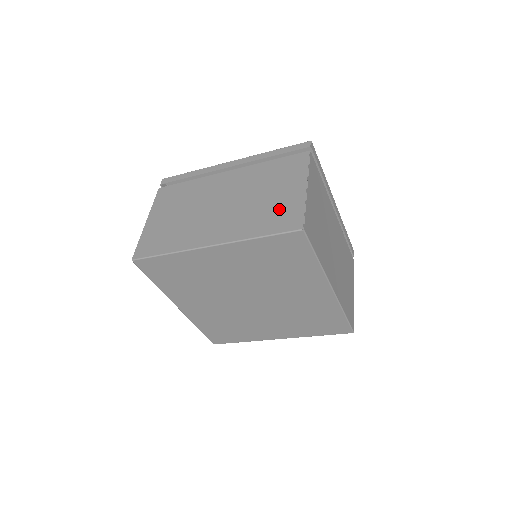
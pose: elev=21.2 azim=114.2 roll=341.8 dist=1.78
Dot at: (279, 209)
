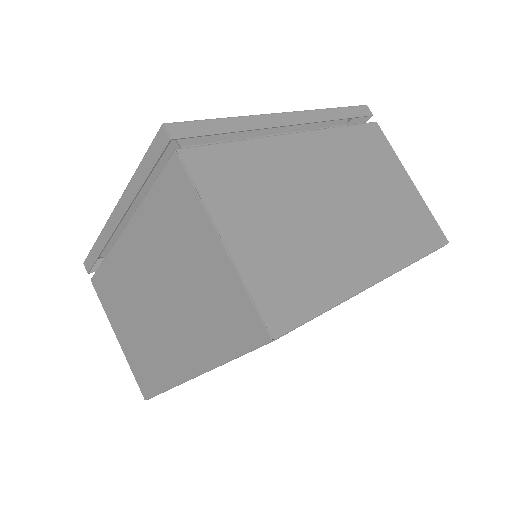
Dot at: (218, 301)
